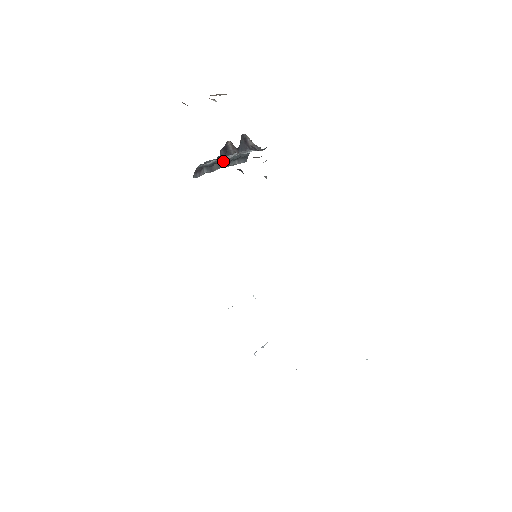
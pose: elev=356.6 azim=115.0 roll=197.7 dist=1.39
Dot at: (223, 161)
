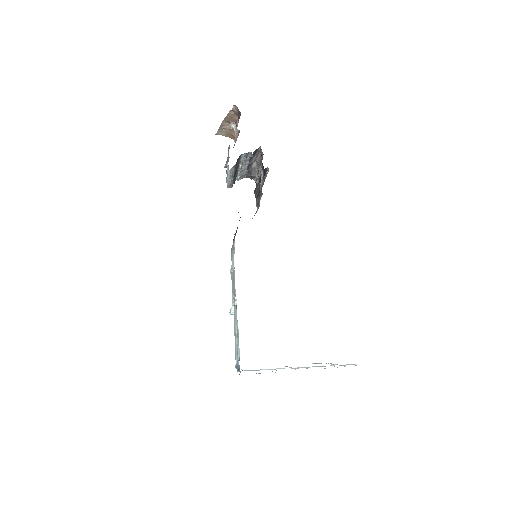
Dot at: (235, 170)
